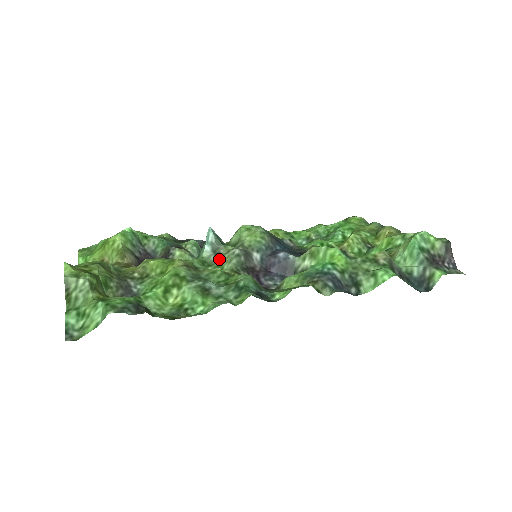
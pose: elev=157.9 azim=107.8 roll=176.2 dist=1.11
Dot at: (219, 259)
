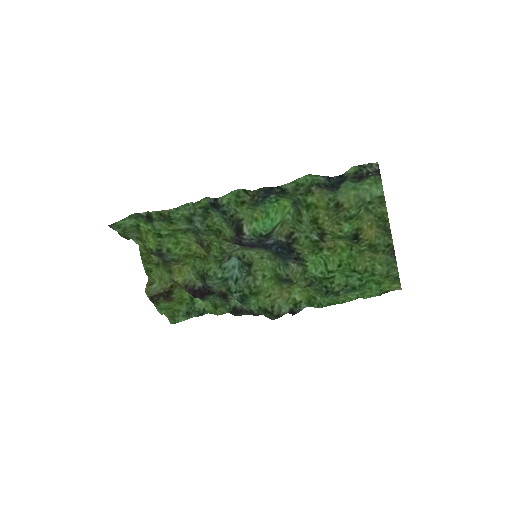
Dot at: (227, 255)
